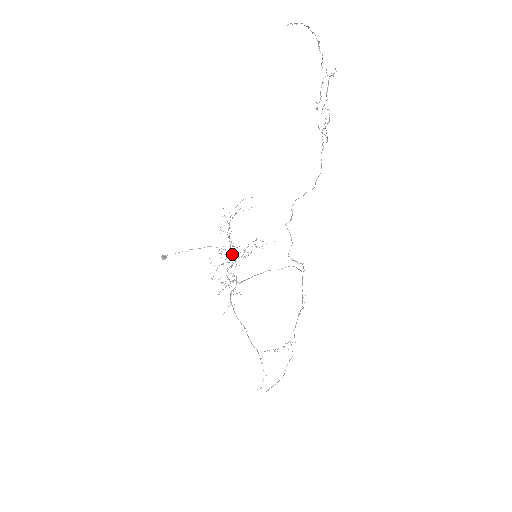
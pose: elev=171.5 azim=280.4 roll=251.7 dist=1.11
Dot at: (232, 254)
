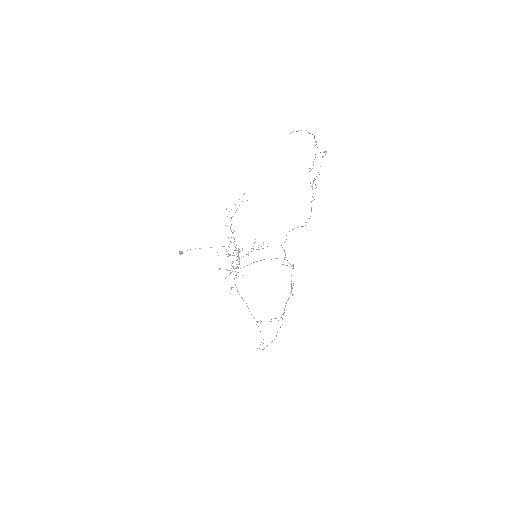
Dot at: (237, 256)
